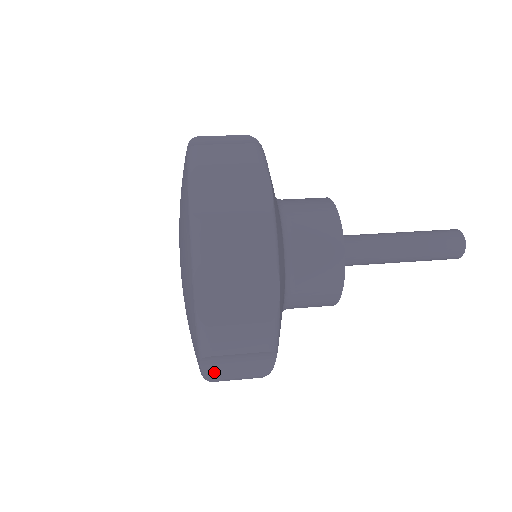
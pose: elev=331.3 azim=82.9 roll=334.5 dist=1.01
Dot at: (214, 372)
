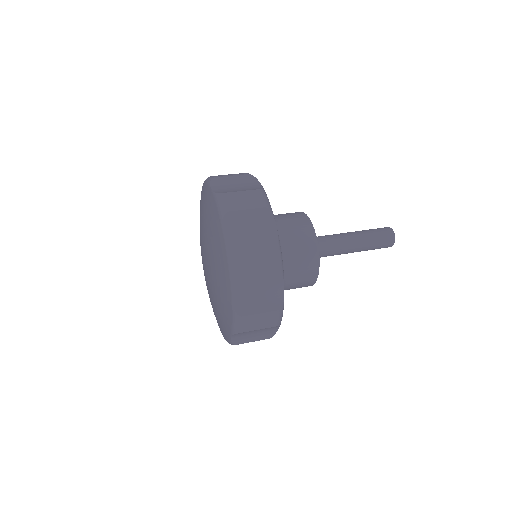
Dot at: occluded
